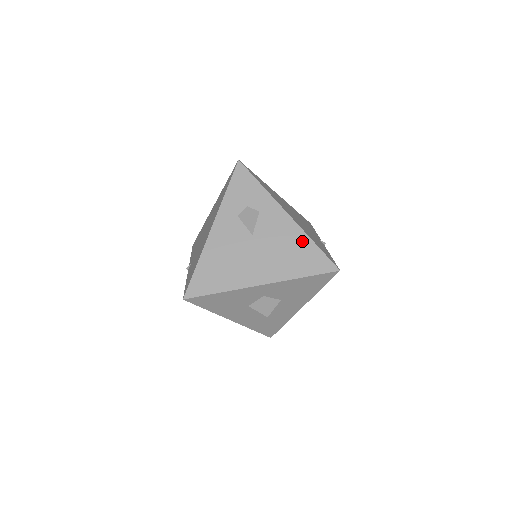
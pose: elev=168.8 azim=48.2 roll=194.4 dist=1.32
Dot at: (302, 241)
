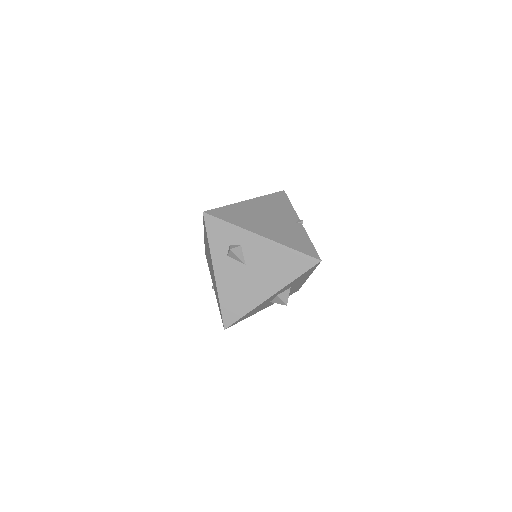
Dot at: (283, 252)
